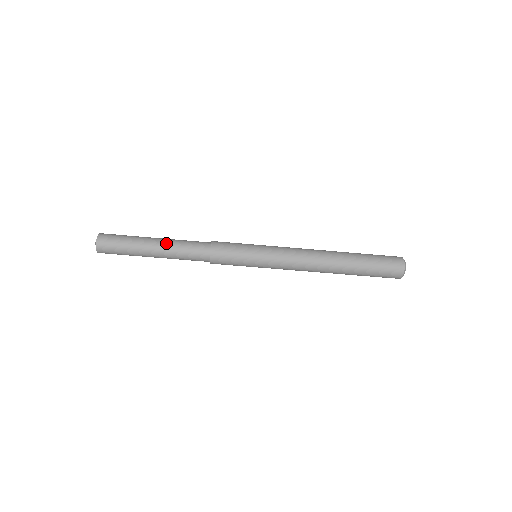
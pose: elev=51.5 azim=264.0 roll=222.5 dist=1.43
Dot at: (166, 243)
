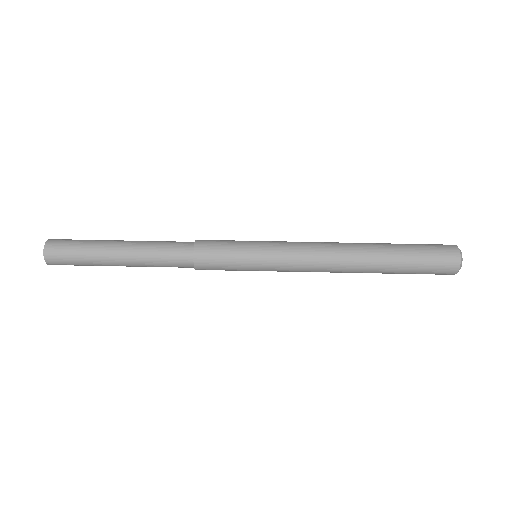
Dot at: occluded
